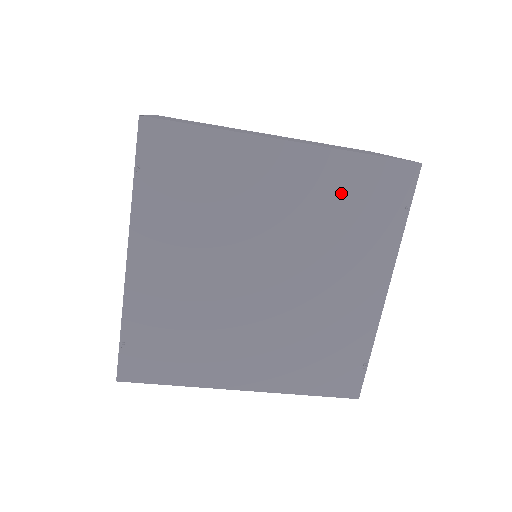
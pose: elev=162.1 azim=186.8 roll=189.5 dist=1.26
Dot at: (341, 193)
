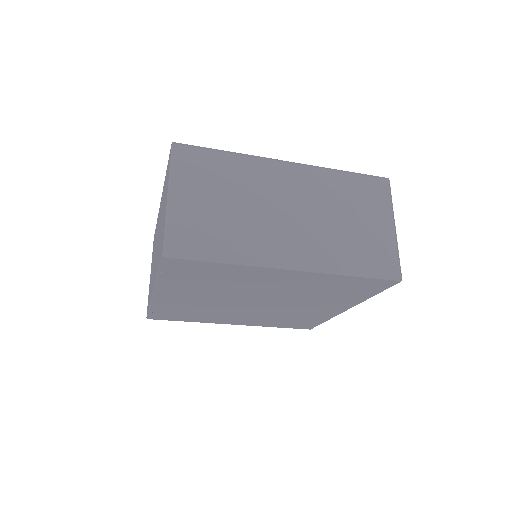
Dot at: (327, 286)
